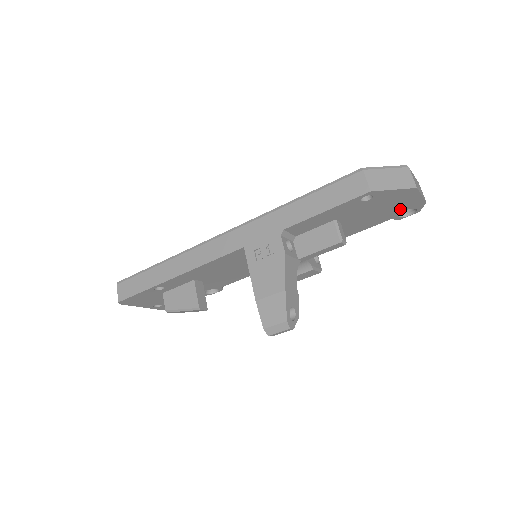
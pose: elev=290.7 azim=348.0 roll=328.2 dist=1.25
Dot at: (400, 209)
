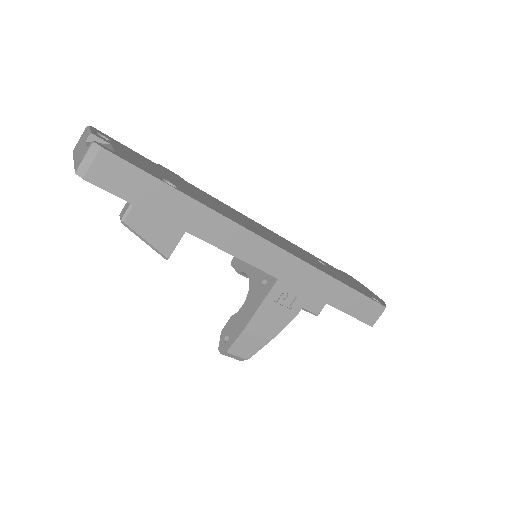
Dot at: occluded
